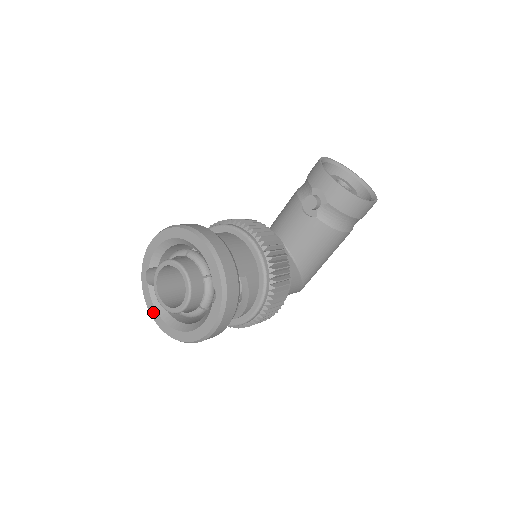
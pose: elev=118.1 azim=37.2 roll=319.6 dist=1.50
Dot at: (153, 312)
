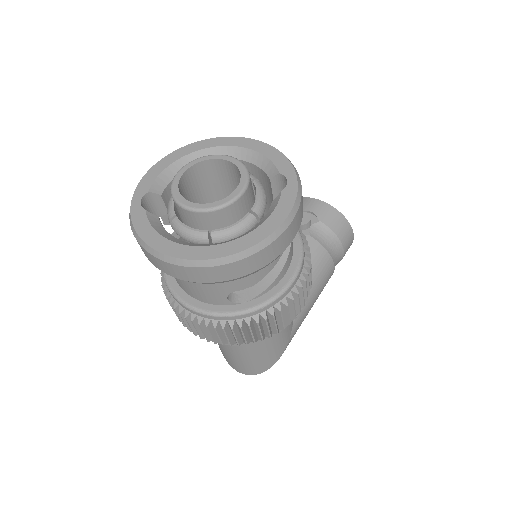
Dot at: (155, 240)
